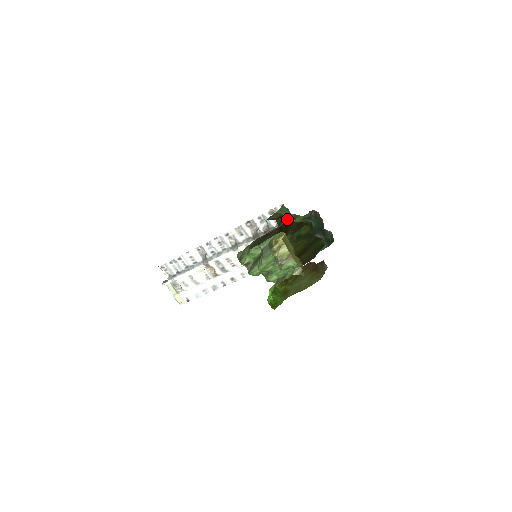
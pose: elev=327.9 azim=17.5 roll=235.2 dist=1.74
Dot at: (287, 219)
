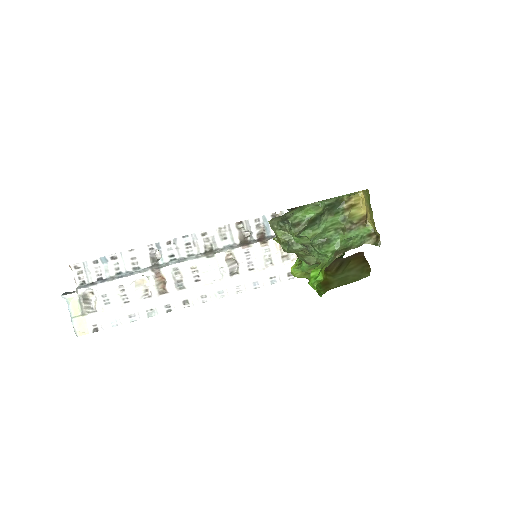
Dot at: occluded
